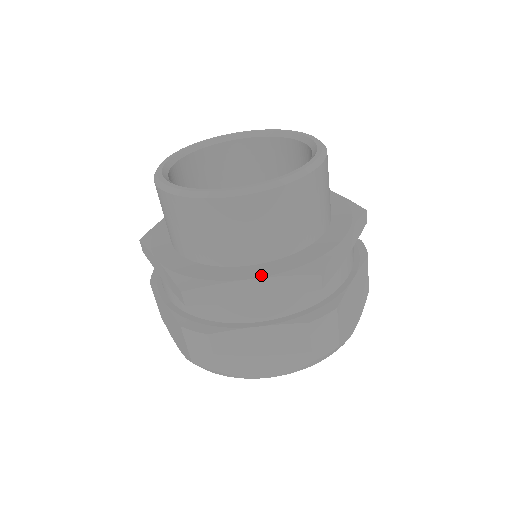
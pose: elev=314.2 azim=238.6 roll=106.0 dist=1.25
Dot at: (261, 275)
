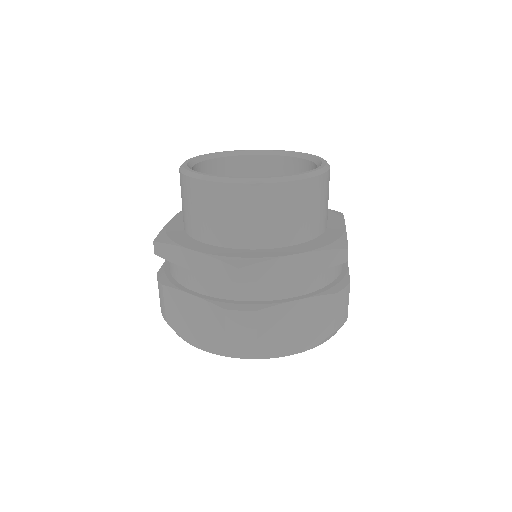
Dot at: (202, 251)
